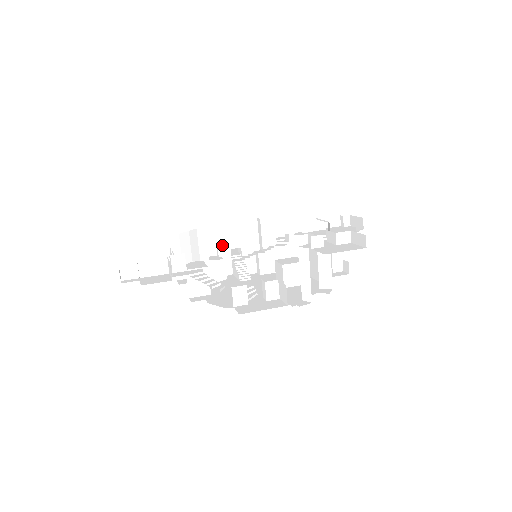
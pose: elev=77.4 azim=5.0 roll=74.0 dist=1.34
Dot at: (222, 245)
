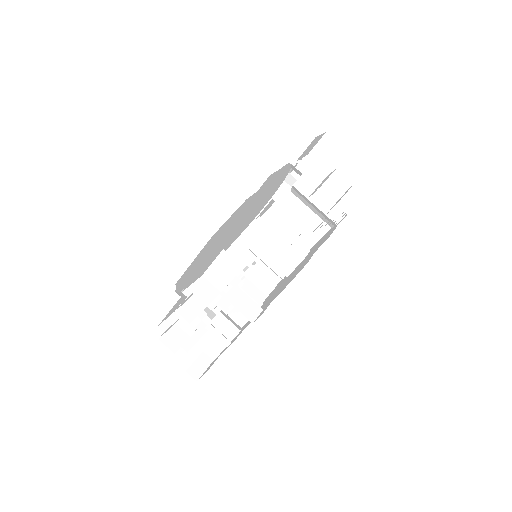
Dot at: occluded
